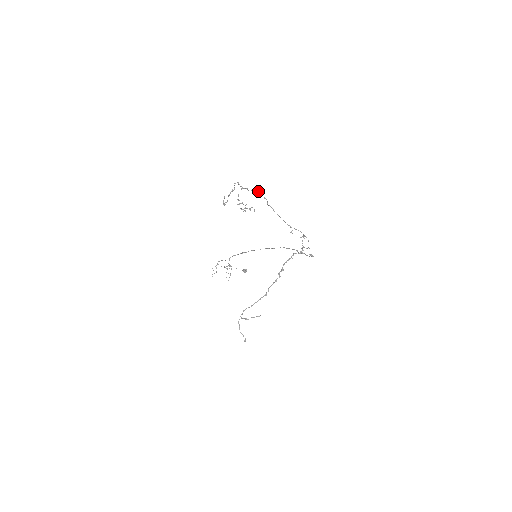
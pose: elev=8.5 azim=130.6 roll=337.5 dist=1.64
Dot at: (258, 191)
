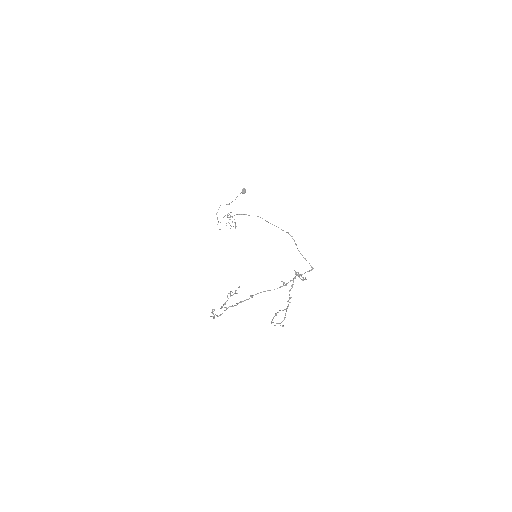
Dot at: occluded
